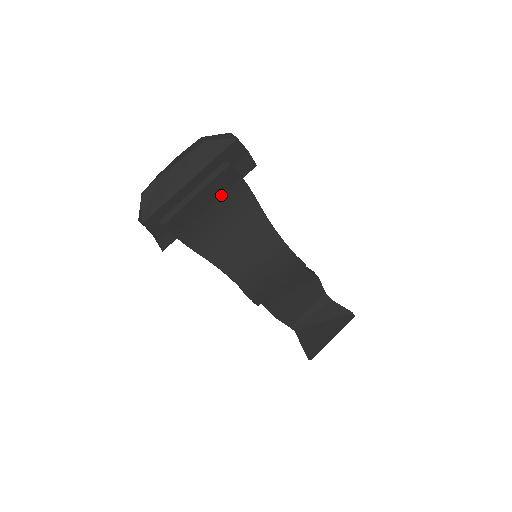
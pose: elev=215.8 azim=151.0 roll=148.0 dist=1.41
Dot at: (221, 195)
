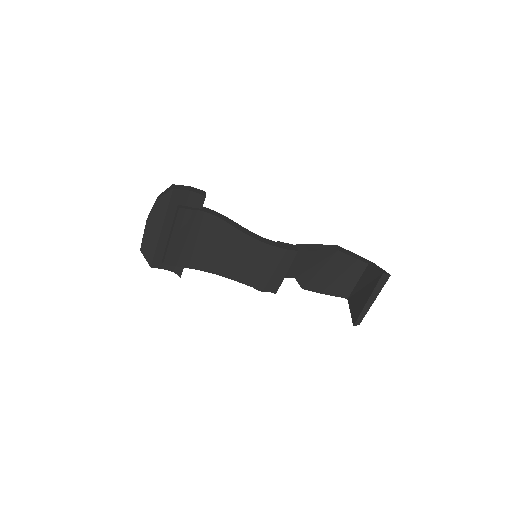
Dot at: (192, 228)
